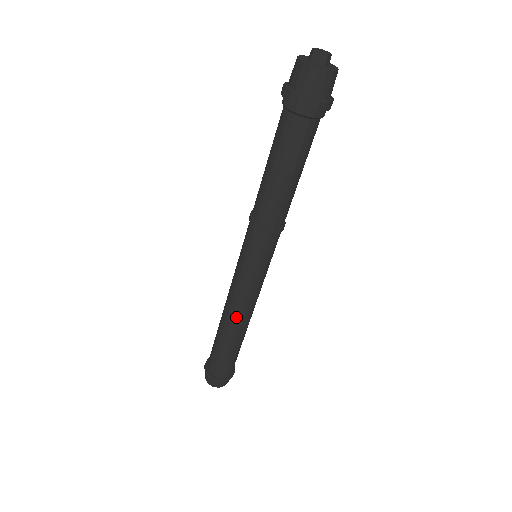
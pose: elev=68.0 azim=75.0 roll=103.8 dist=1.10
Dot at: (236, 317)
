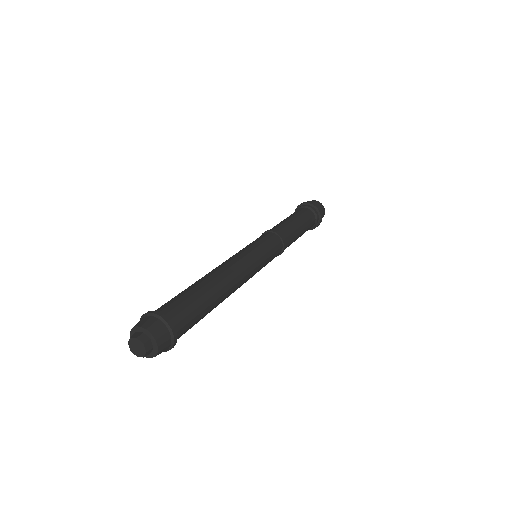
Dot at: (225, 269)
